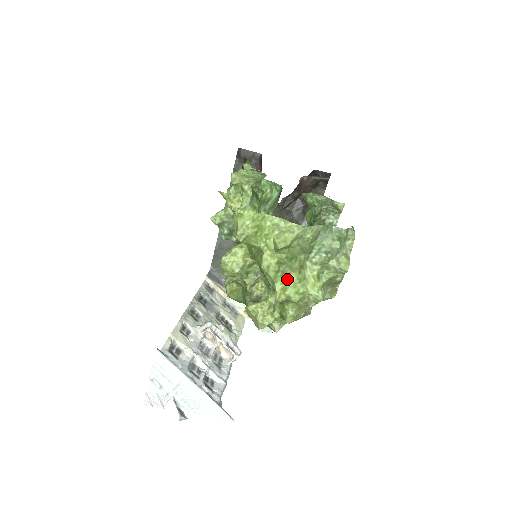
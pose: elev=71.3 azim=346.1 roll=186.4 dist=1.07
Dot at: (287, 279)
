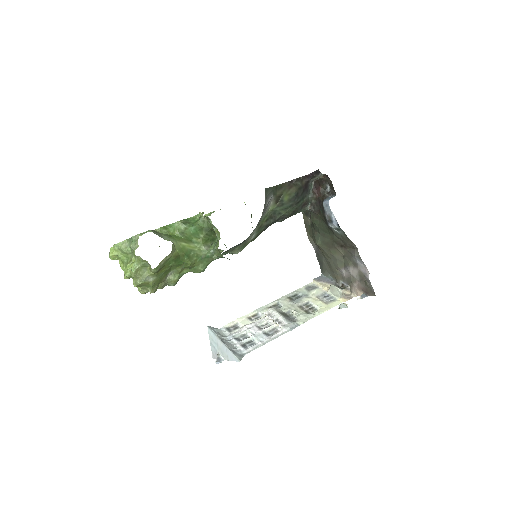
Dot at: (127, 268)
